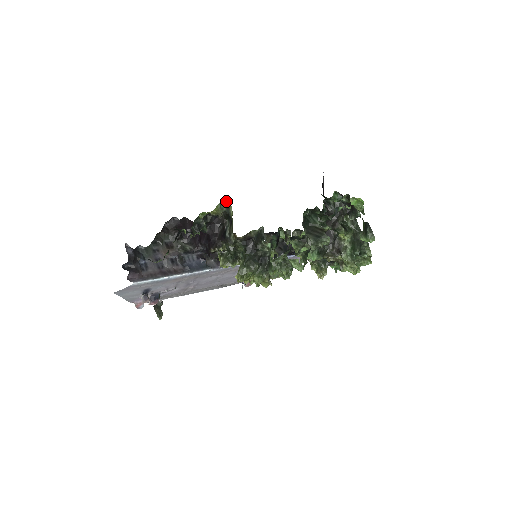
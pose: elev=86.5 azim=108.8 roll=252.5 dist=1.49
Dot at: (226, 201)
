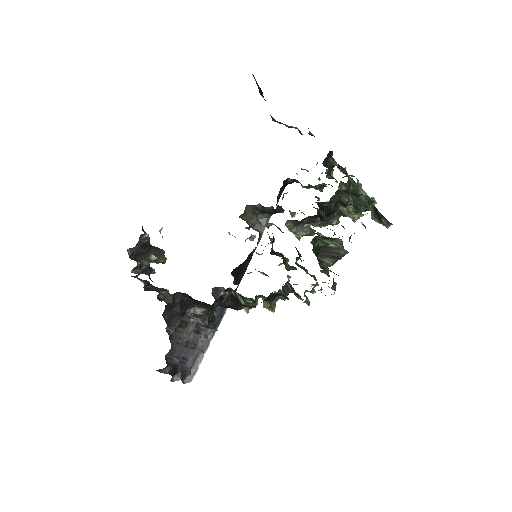
Dot at: (227, 291)
